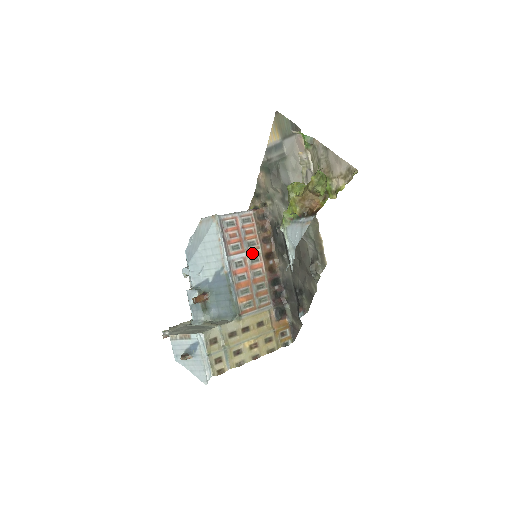
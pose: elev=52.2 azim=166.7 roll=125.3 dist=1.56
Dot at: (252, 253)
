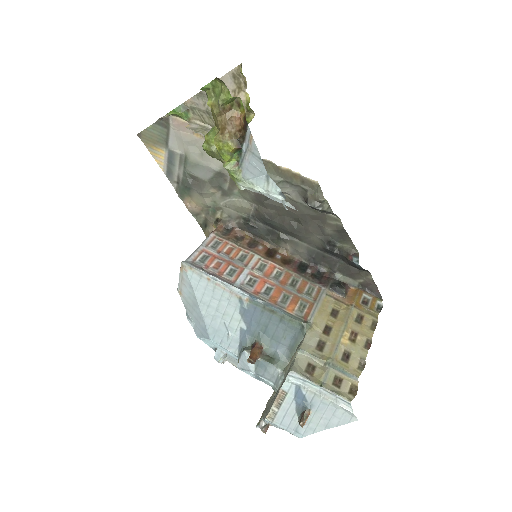
Dot at: (252, 264)
